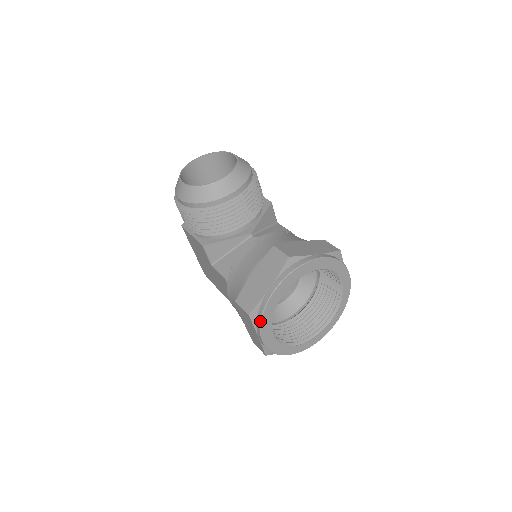
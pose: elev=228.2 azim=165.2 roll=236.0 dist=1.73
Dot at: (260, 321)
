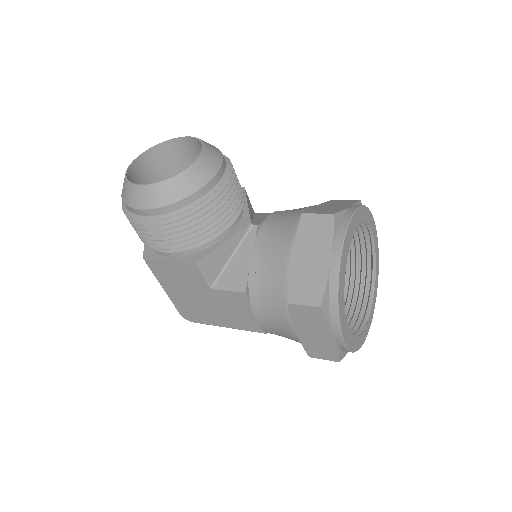
Dot at: (337, 309)
